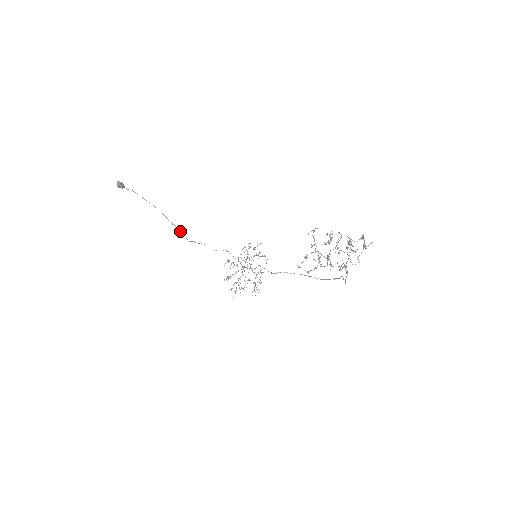
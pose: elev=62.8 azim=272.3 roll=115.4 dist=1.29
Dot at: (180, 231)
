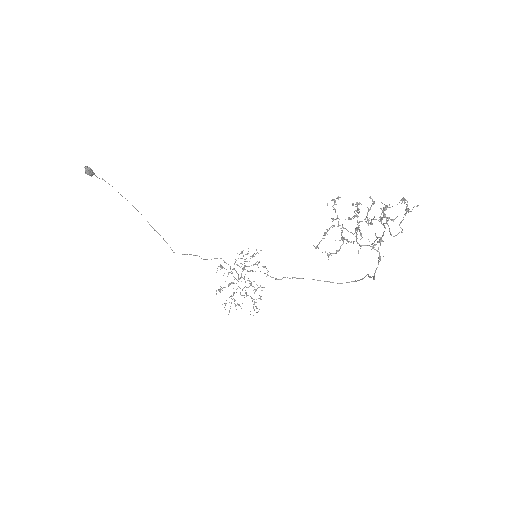
Dot at: (163, 239)
